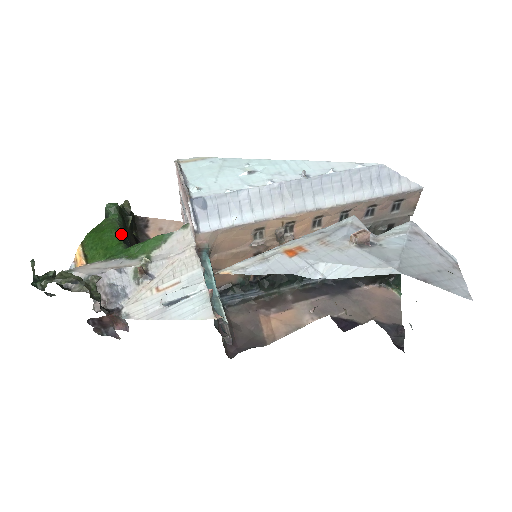
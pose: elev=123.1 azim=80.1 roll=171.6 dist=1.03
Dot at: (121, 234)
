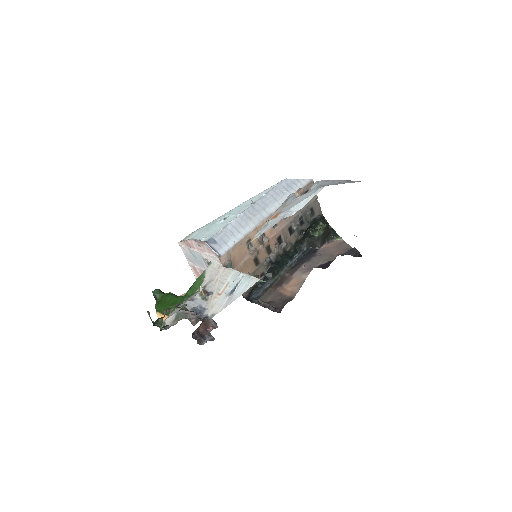
Dot at: (174, 295)
